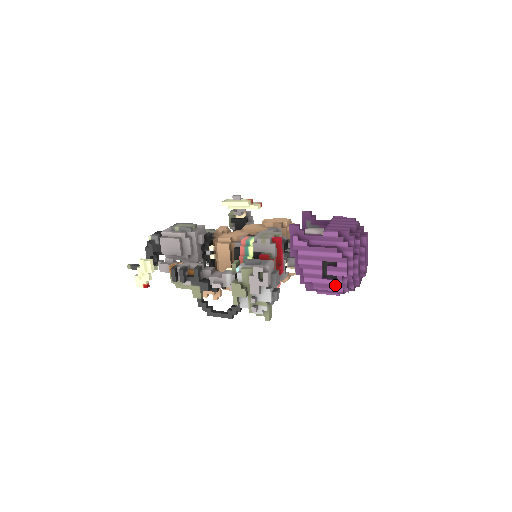
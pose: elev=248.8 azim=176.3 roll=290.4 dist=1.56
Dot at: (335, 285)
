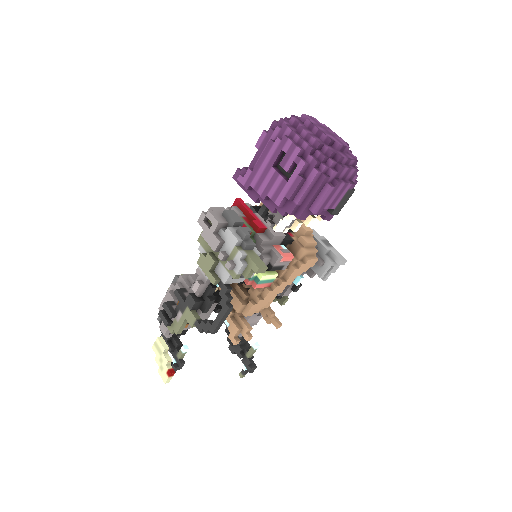
Dot at: (306, 175)
